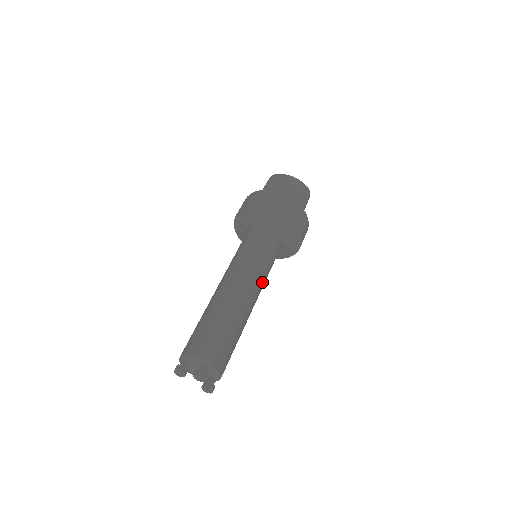
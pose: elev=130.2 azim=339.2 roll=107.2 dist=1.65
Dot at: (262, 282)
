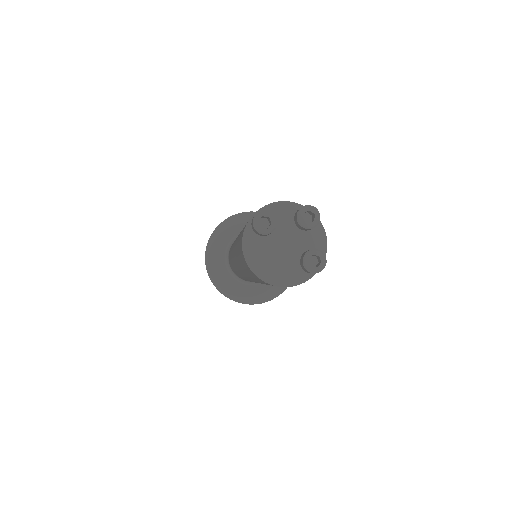
Dot at: occluded
